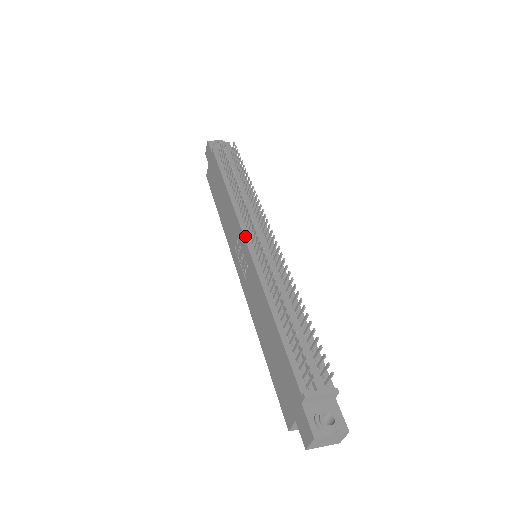
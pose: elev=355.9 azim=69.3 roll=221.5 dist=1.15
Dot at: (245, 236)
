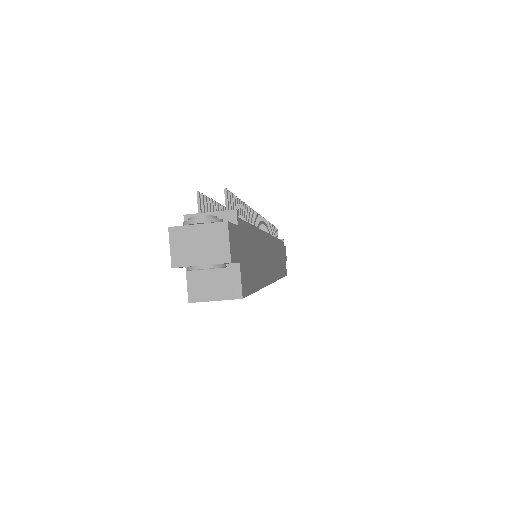
Dot at: occluded
